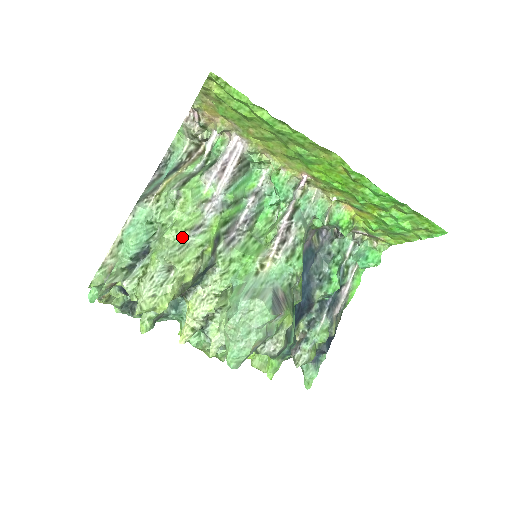
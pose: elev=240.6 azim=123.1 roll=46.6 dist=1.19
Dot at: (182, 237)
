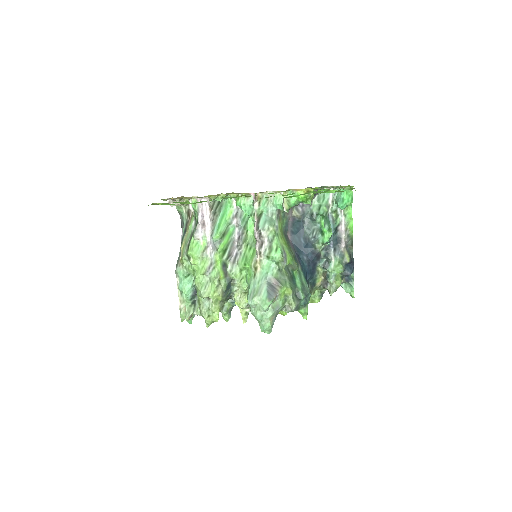
Dot at: (204, 279)
